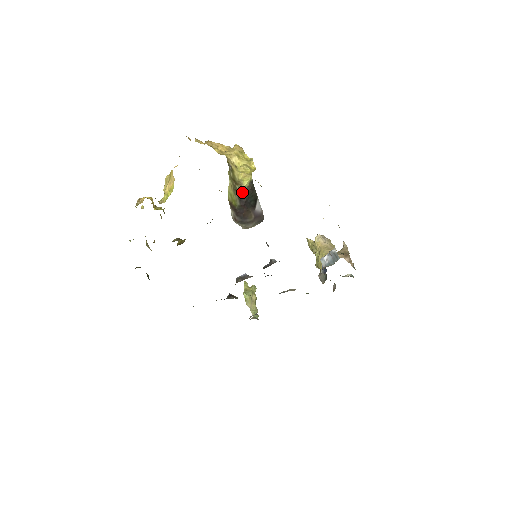
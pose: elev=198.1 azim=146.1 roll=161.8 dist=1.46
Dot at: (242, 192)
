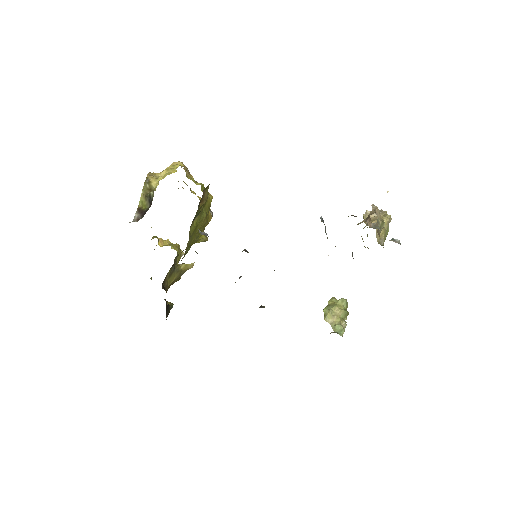
Dot at: (152, 196)
